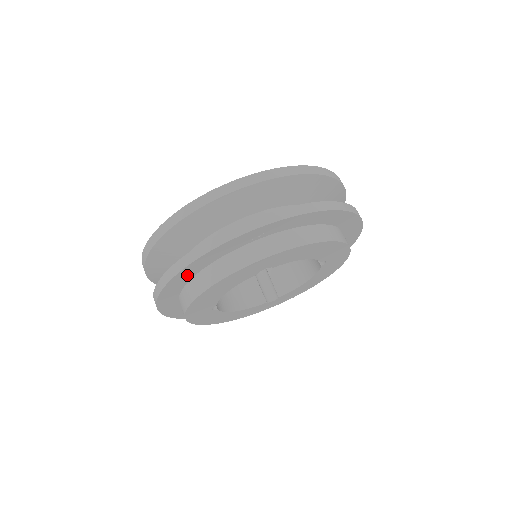
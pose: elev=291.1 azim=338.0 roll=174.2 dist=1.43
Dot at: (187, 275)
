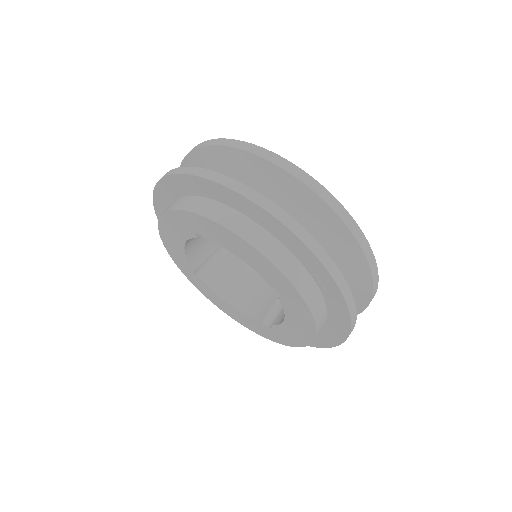
Dot at: (263, 219)
